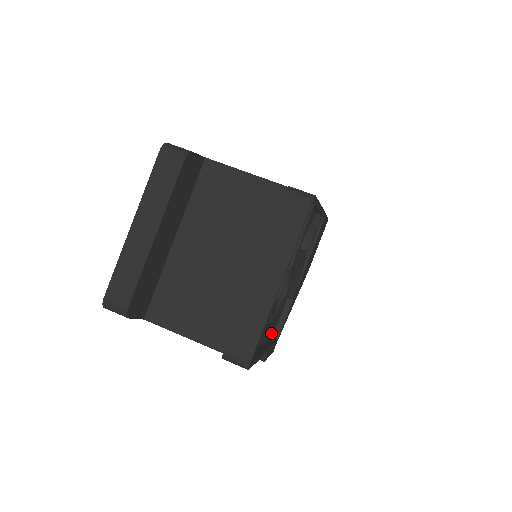
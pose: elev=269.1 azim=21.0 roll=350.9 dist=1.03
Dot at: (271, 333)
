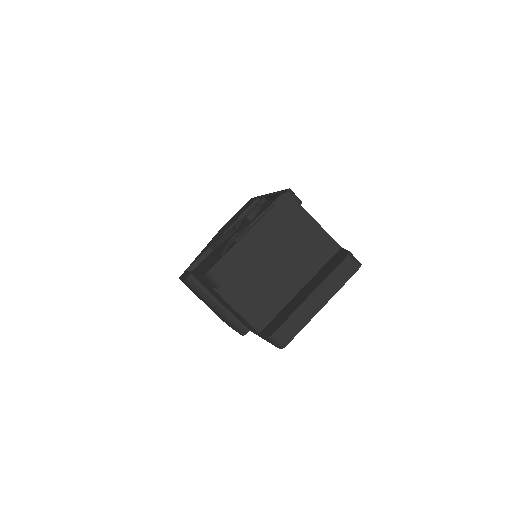
Dot at: occluded
